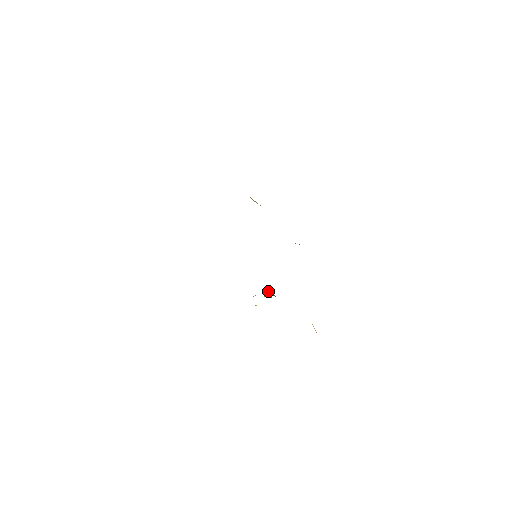
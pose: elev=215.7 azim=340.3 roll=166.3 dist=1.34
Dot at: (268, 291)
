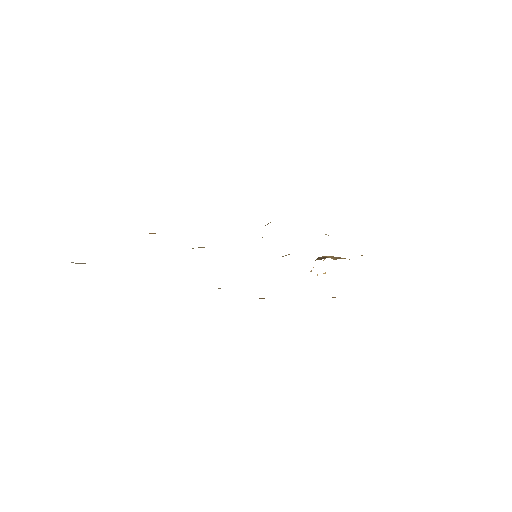
Dot at: (318, 258)
